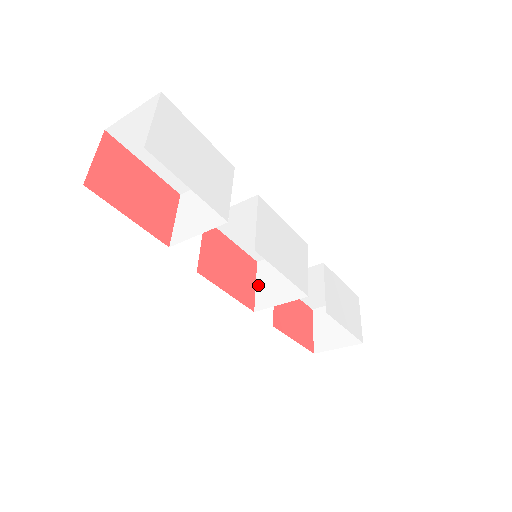
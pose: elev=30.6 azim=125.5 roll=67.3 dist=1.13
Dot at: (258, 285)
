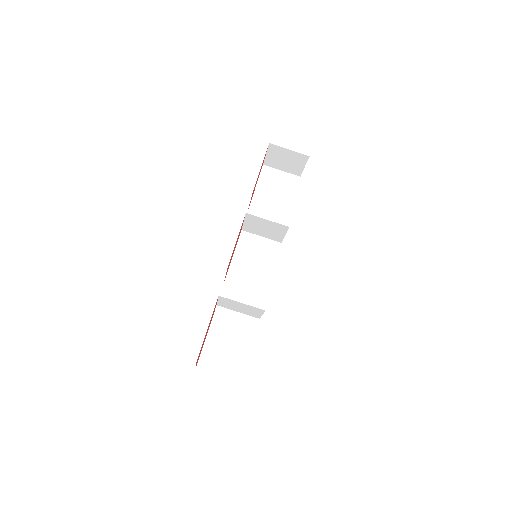
Dot at: occluded
